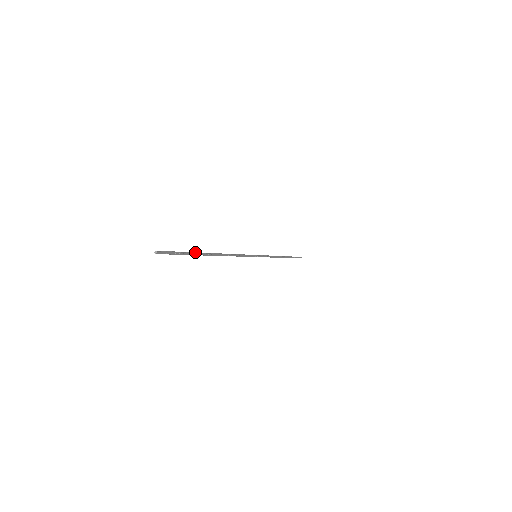
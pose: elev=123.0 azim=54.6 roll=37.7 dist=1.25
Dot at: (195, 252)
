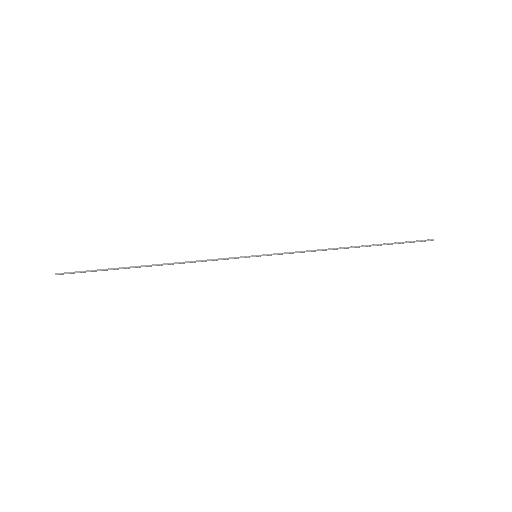
Dot at: (116, 268)
